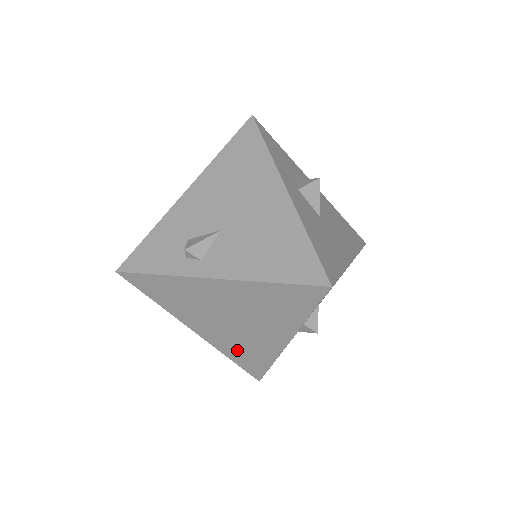
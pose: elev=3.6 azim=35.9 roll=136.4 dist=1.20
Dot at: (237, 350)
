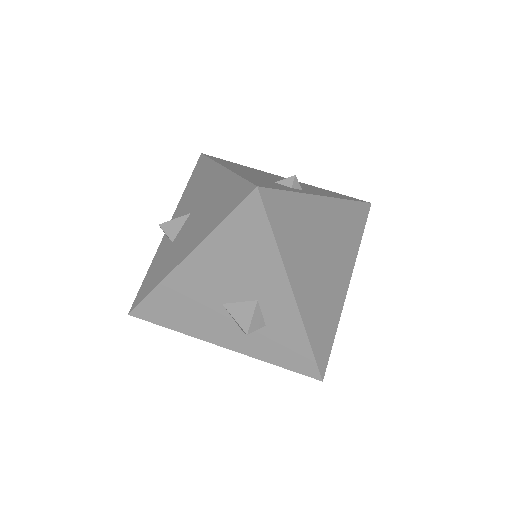
Dot at: (318, 318)
